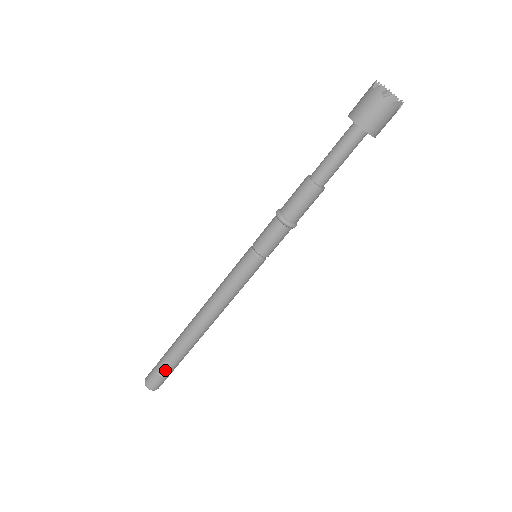
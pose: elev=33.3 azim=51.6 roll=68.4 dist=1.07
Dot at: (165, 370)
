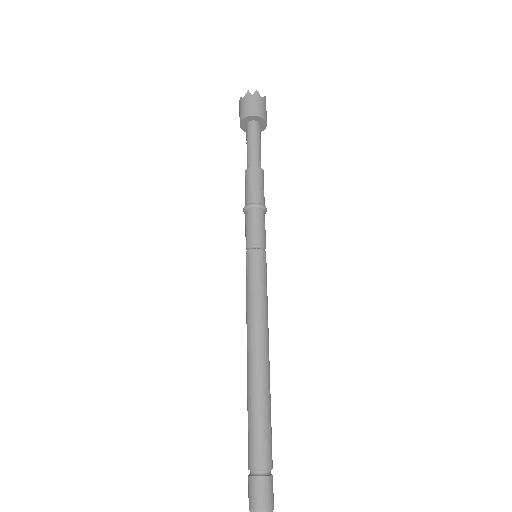
Dot at: (255, 458)
